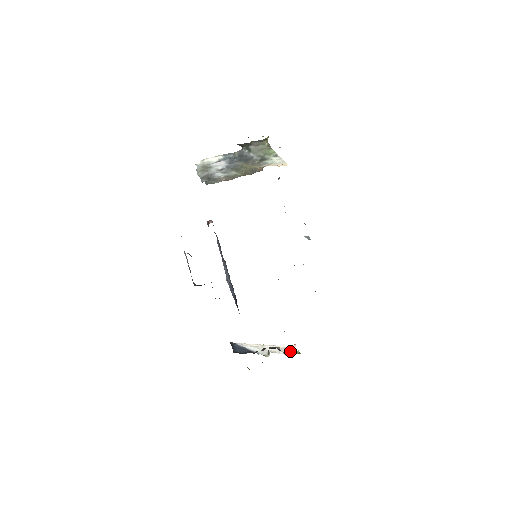
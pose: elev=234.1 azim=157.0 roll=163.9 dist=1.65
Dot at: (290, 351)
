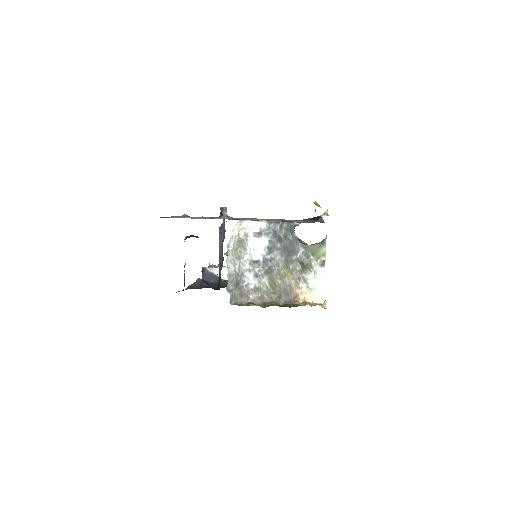
Dot at: occluded
